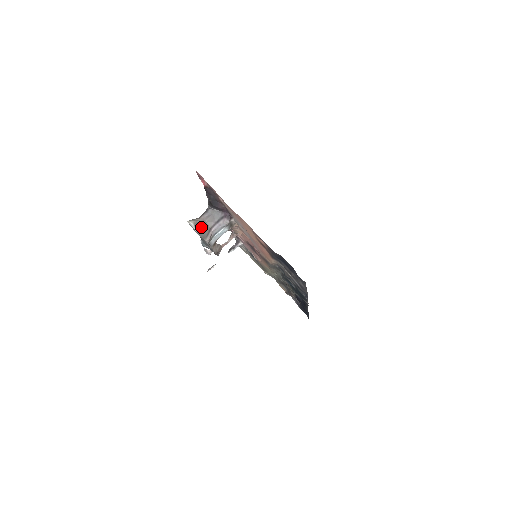
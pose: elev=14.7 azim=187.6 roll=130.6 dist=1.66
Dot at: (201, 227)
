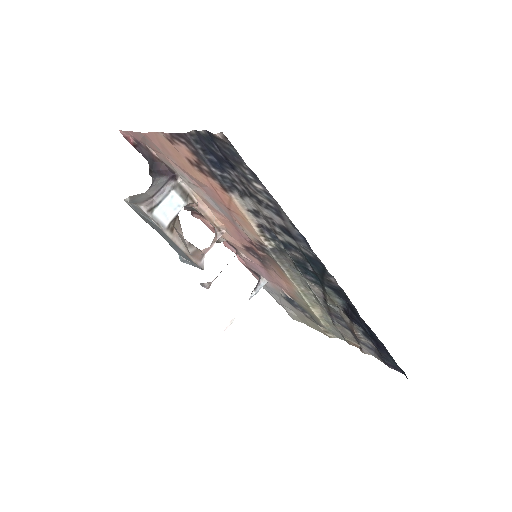
Dot at: (137, 197)
